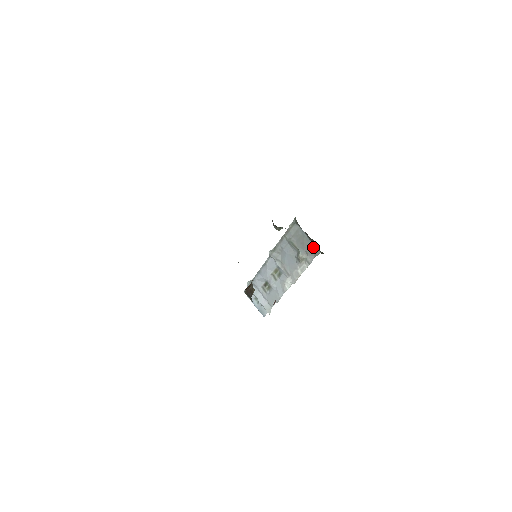
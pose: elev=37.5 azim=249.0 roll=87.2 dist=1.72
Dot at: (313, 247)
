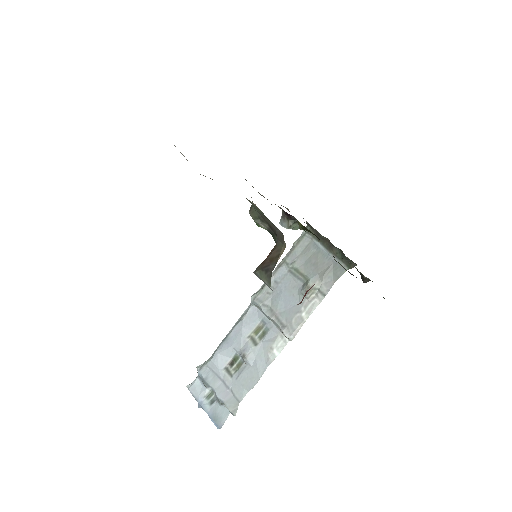
Dot at: (334, 265)
